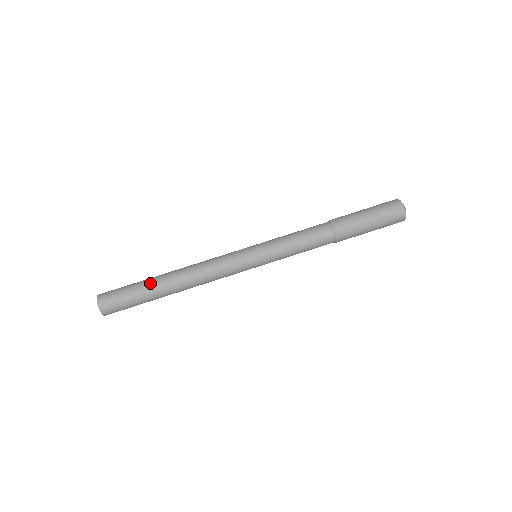
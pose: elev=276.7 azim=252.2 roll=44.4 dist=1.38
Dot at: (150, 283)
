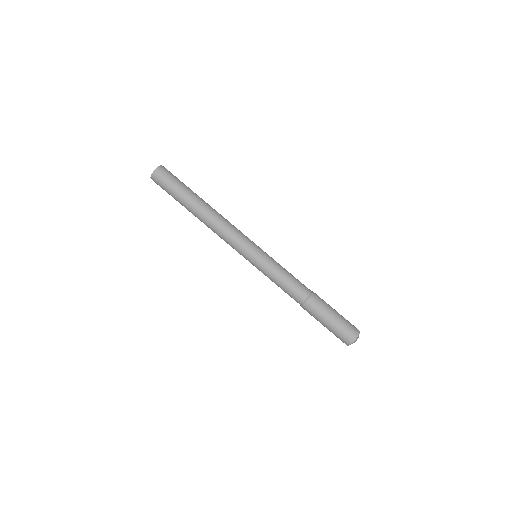
Dot at: (195, 193)
